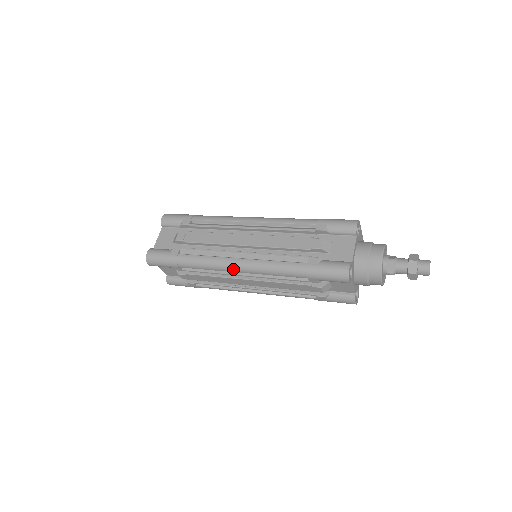
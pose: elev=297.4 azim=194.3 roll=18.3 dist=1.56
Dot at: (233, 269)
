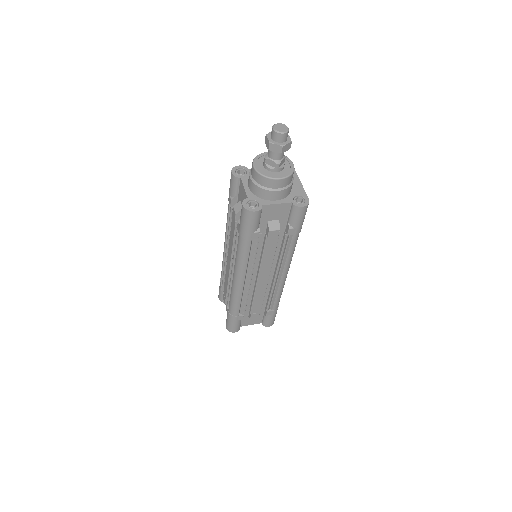
Dot at: occluded
